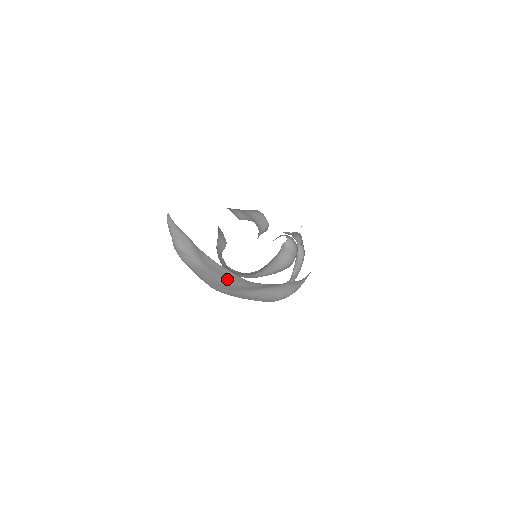
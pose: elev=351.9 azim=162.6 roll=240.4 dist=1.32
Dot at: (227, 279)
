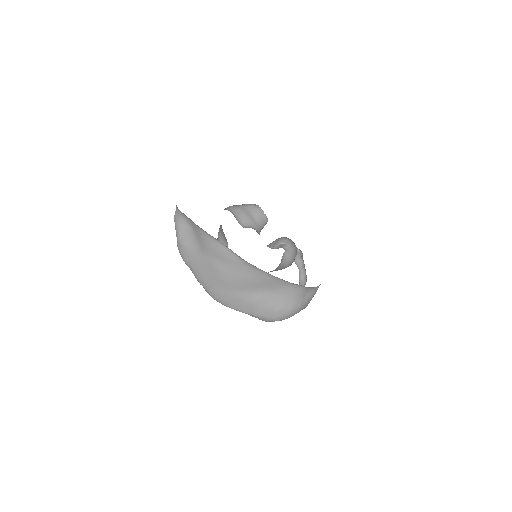
Dot at: (225, 266)
